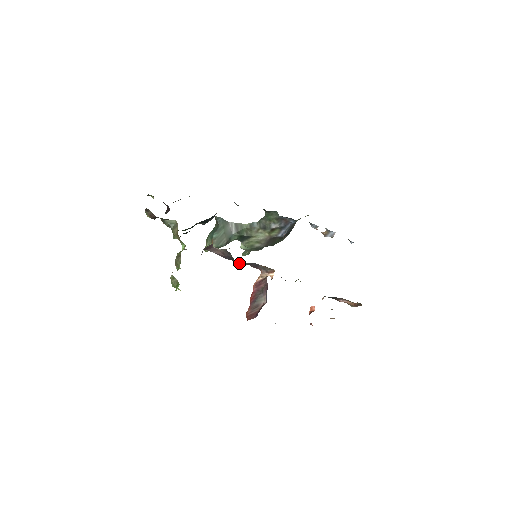
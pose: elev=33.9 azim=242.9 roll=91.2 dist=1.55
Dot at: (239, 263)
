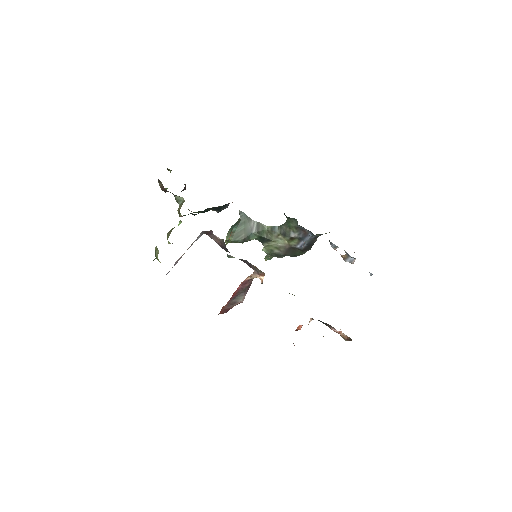
Dot at: (230, 256)
